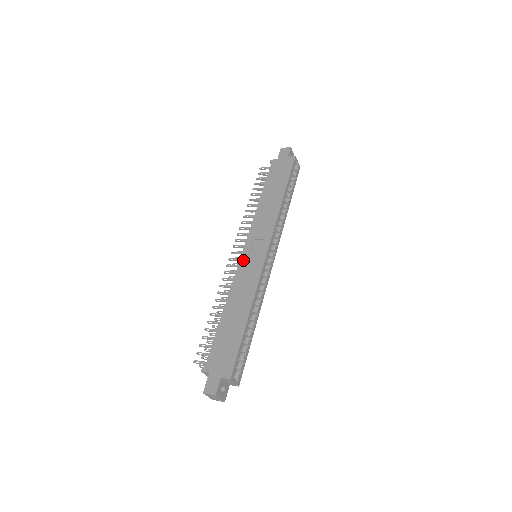
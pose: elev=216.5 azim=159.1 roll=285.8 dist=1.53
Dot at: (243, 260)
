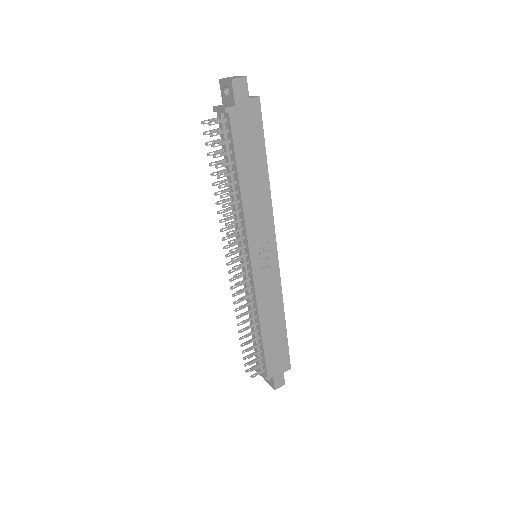
Dot at: (257, 274)
